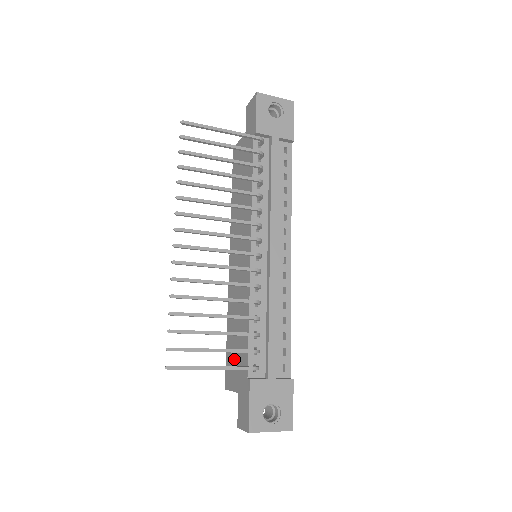
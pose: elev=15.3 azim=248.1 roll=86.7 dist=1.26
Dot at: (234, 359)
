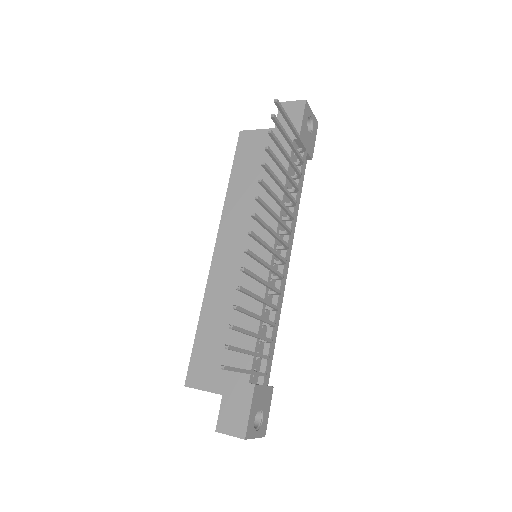
Dot at: (216, 357)
